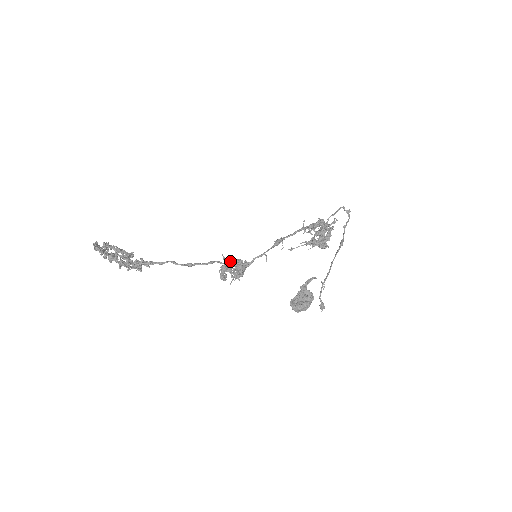
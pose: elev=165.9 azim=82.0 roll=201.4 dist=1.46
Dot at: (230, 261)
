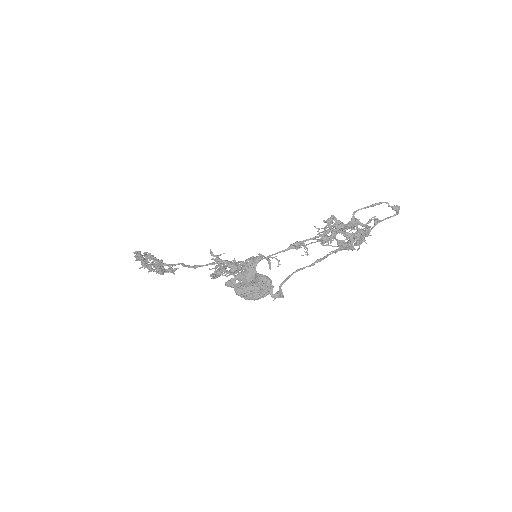
Dot at: (234, 264)
